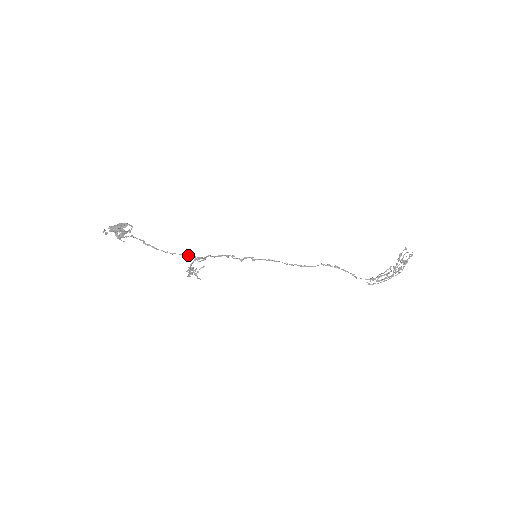
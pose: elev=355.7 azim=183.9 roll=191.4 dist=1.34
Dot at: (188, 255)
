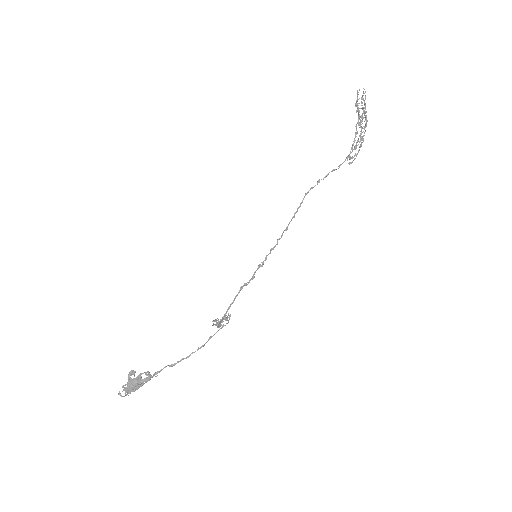
Dot at: occluded
